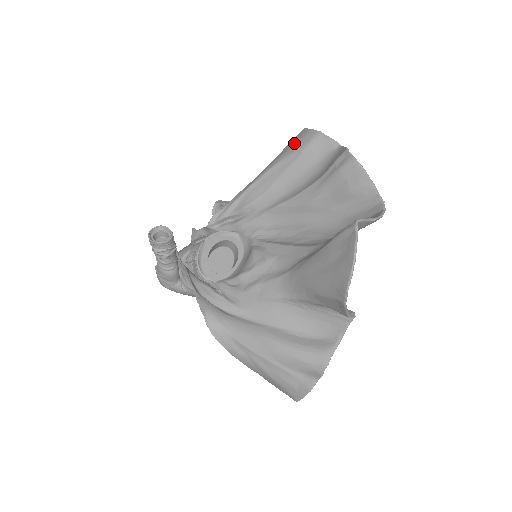
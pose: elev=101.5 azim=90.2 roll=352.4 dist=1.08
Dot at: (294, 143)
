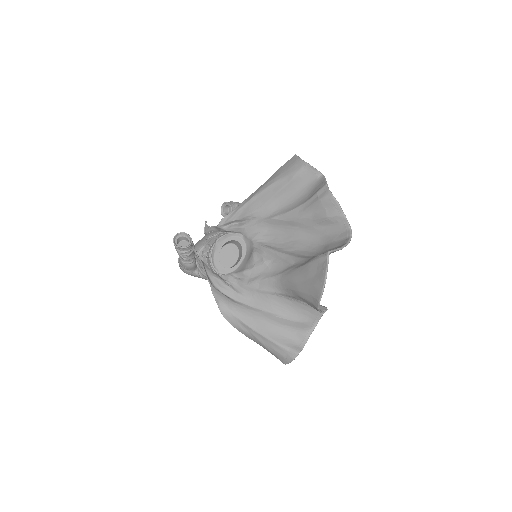
Dot at: (287, 168)
